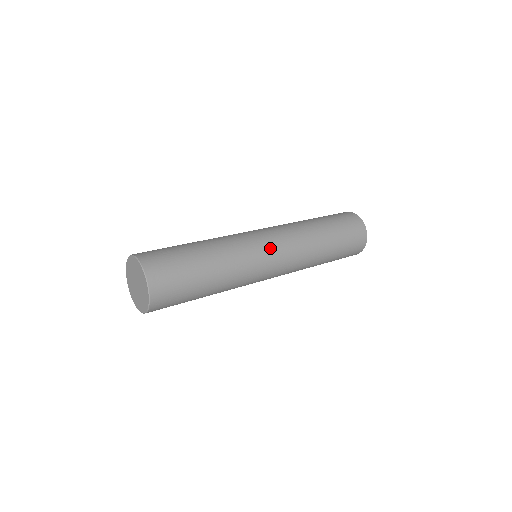
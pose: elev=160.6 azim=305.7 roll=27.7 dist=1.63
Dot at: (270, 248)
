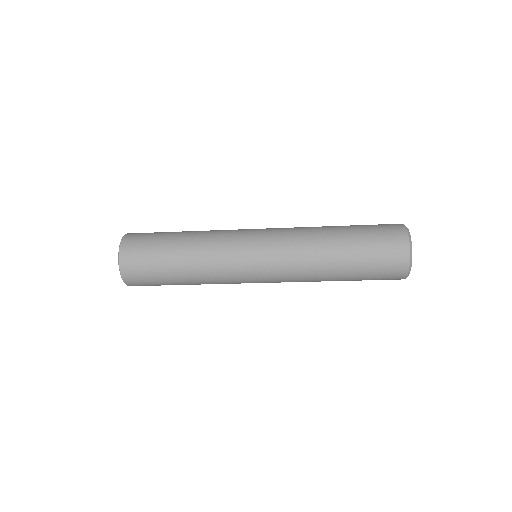
Dot at: (256, 229)
